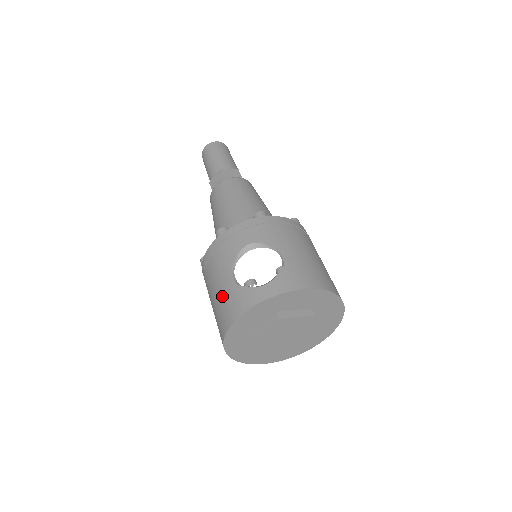
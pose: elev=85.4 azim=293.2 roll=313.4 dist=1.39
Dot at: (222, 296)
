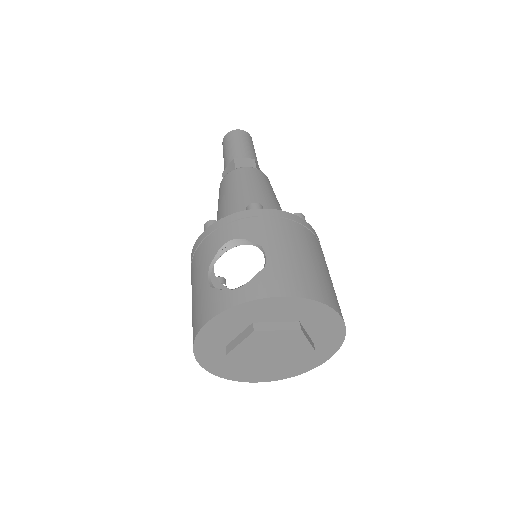
Dot at: (196, 299)
